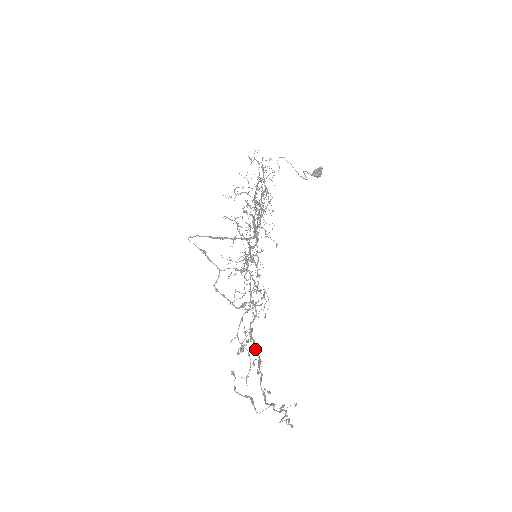
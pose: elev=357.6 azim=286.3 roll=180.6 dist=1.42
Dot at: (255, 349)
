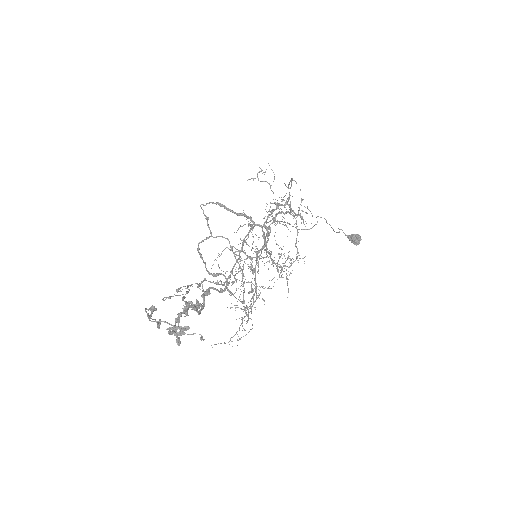
Dot at: (199, 304)
